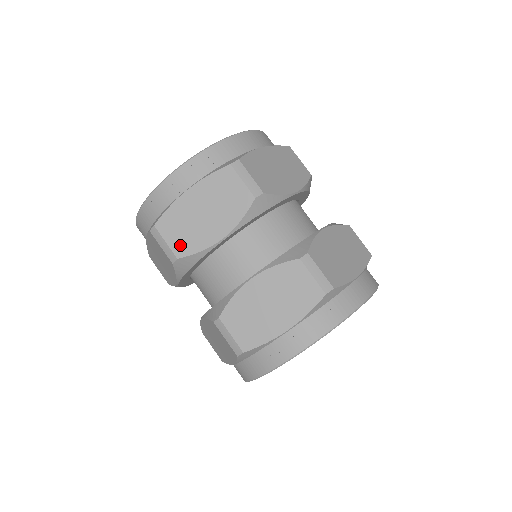
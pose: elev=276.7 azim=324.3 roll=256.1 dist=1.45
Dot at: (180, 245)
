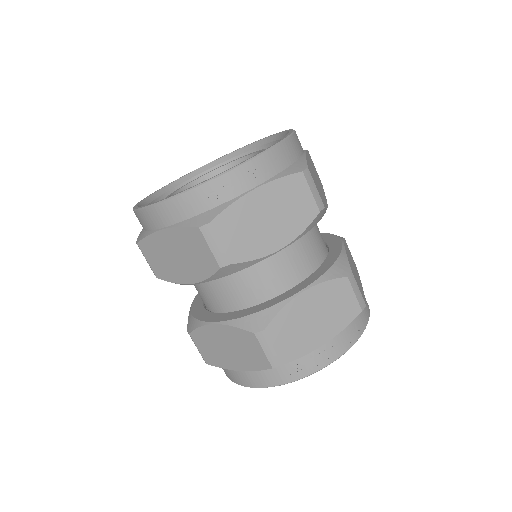
Dot at: (236, 249)
